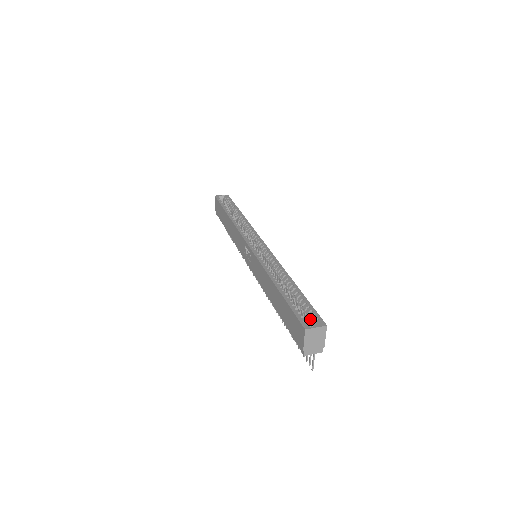
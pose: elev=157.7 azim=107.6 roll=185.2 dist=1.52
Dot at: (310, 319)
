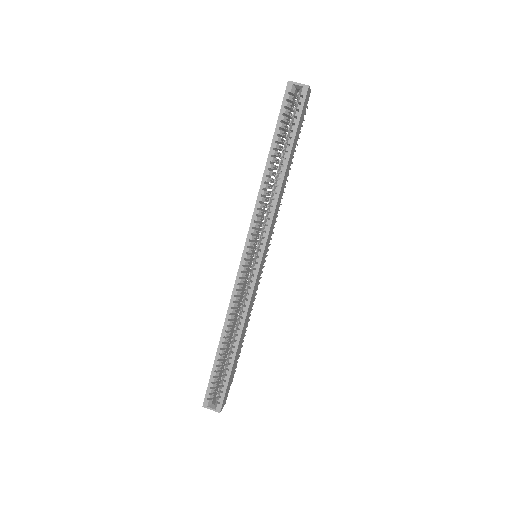
Dot at: (218, 394)
